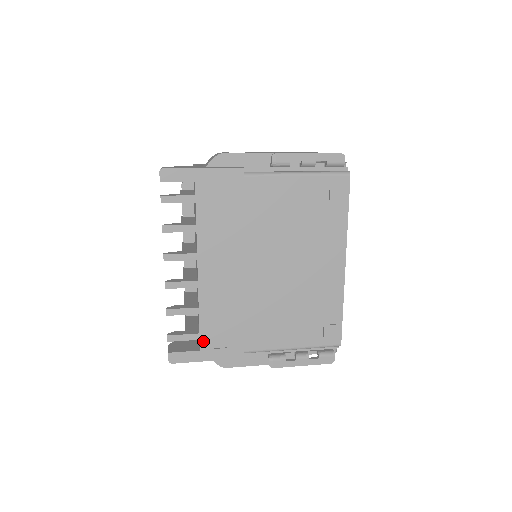
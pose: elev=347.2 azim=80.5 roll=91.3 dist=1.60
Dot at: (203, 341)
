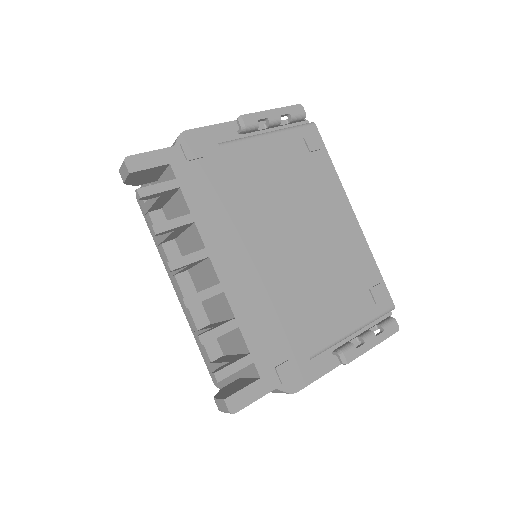
Dot at: (258, 363)
